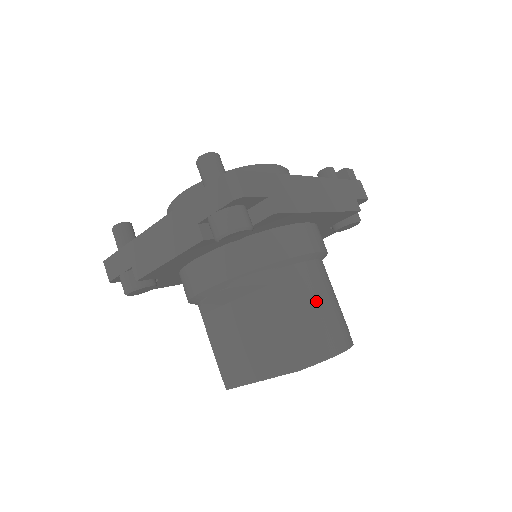
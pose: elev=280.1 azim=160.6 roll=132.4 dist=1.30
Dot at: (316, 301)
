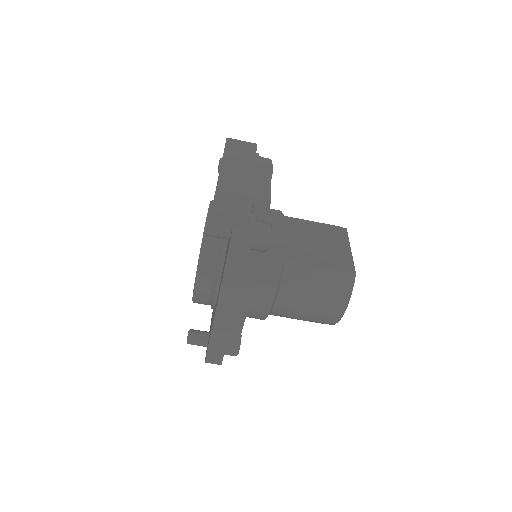
Dot at: (303, 312)
